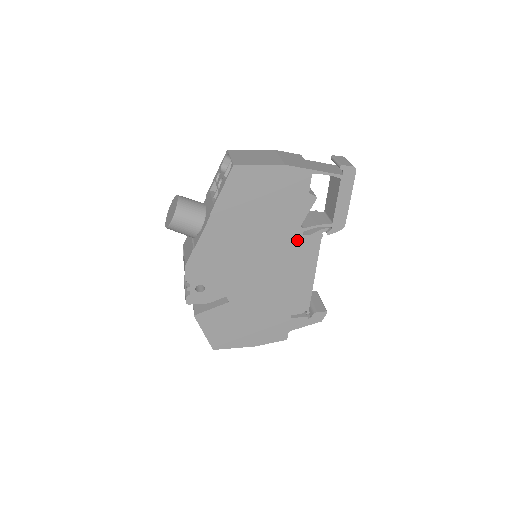
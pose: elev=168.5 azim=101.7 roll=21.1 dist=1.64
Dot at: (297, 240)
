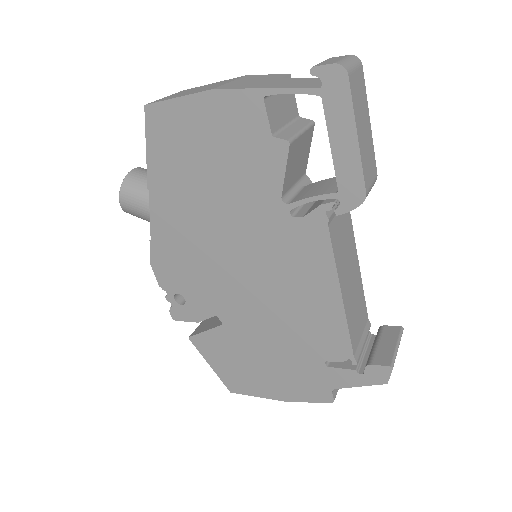
Dot at: (285, 227)
